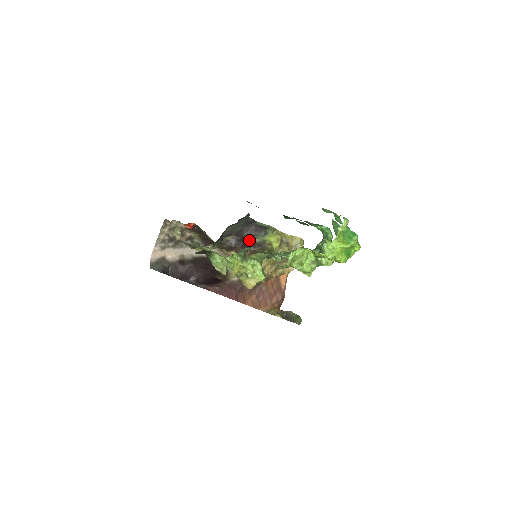
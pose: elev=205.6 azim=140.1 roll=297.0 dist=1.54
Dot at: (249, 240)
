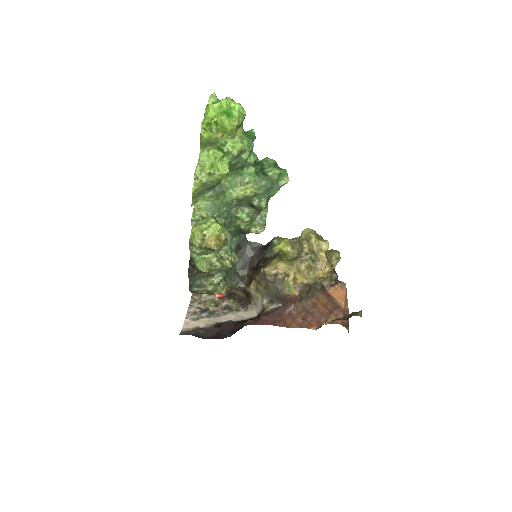
Dot at: (261, 261)
